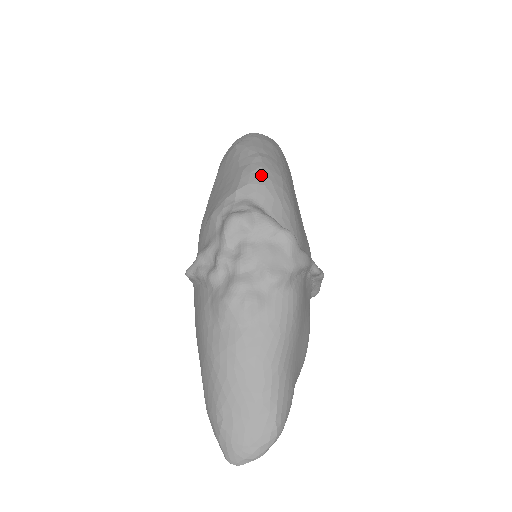
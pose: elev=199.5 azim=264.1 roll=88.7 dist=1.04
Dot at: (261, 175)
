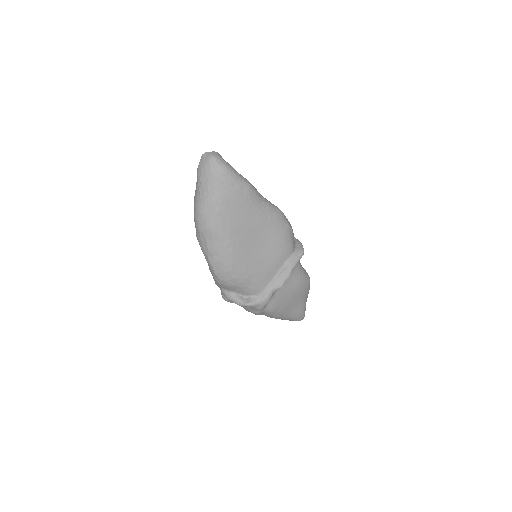
Dot at: (218, 279)
